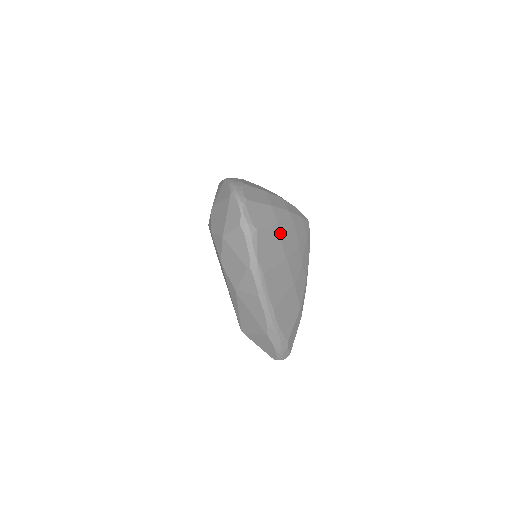
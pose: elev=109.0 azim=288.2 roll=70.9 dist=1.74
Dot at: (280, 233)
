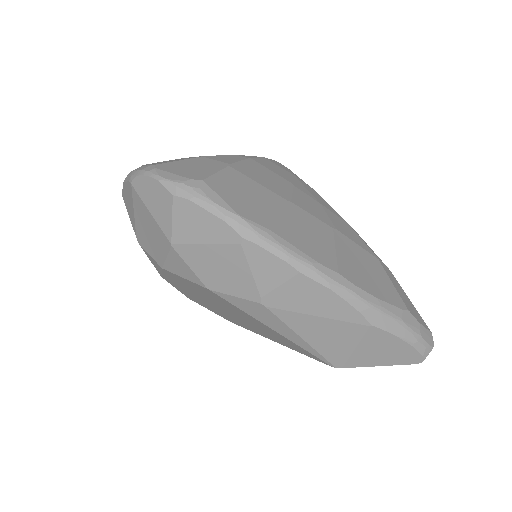
Dot at: (246, 175)
